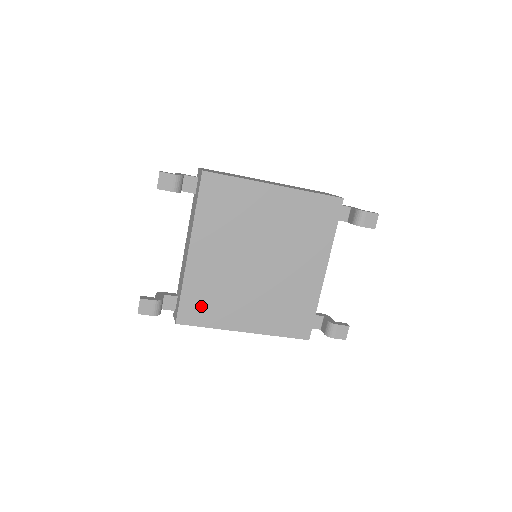
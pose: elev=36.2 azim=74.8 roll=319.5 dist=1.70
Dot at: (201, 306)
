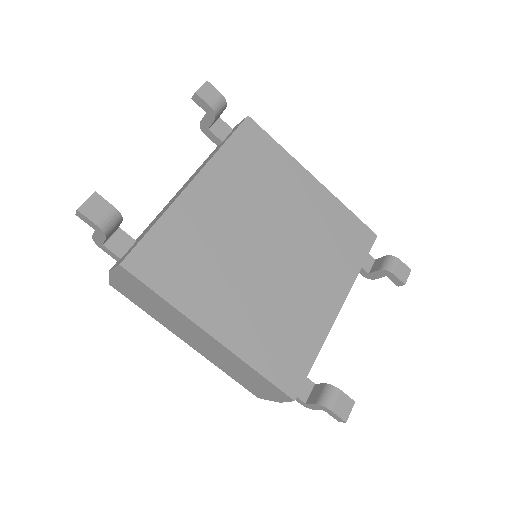
Dot at: (170, 261)
